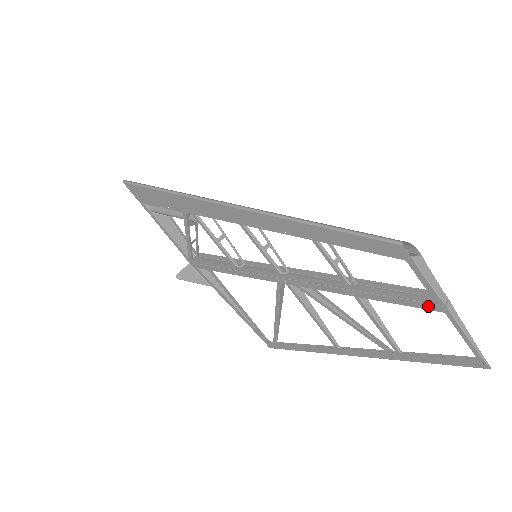
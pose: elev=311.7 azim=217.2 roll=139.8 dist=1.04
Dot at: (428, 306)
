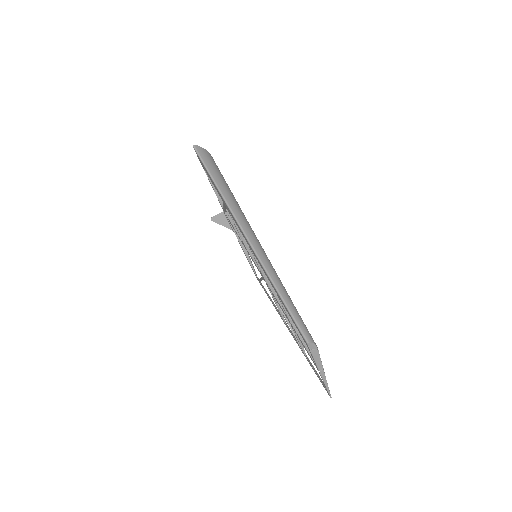
Dot at: (314, 363)
